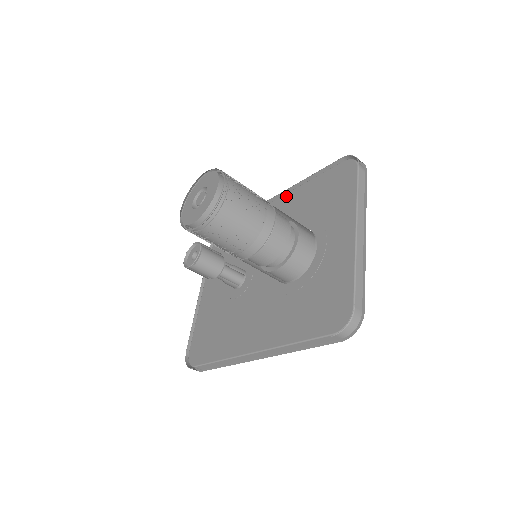
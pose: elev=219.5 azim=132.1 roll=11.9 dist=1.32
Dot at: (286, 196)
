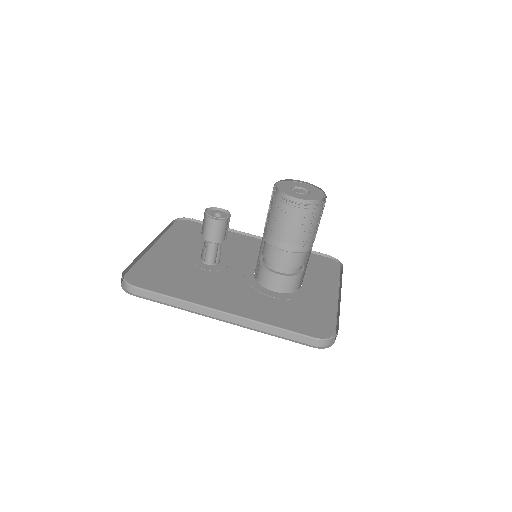
Dot at: occluded
